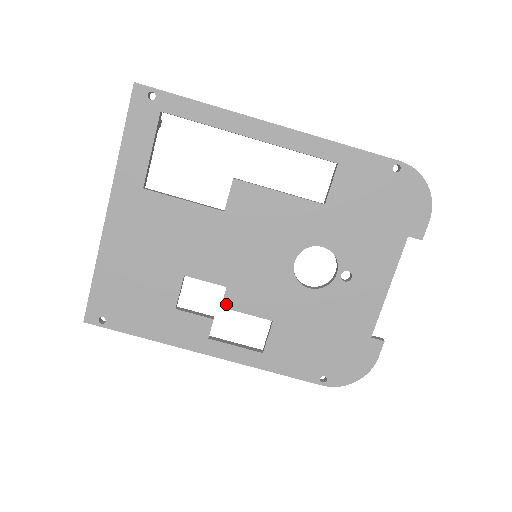
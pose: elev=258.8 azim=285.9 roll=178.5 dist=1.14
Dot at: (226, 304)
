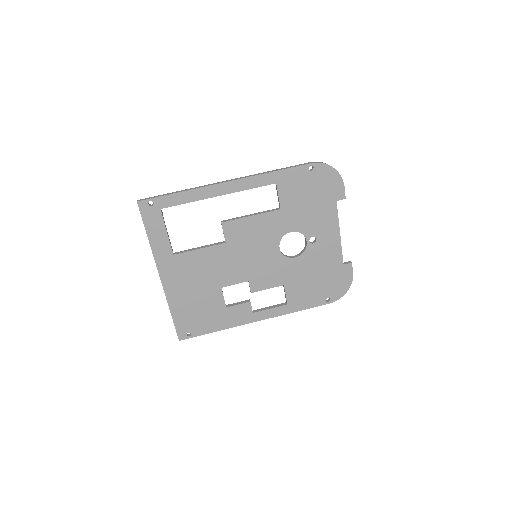
Dot at: (253, 290)
